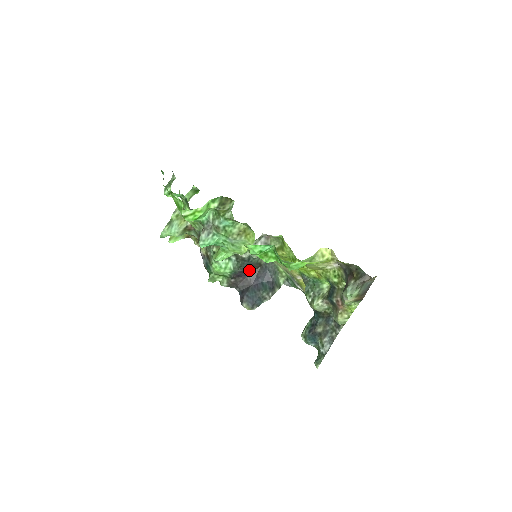
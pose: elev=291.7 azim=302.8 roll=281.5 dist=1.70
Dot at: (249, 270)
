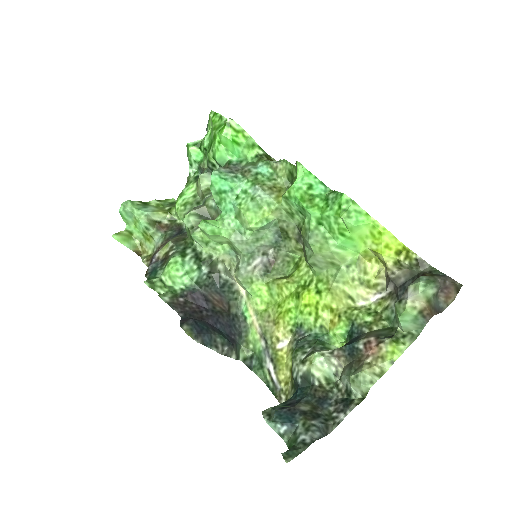
Dot at: (212, 303)
